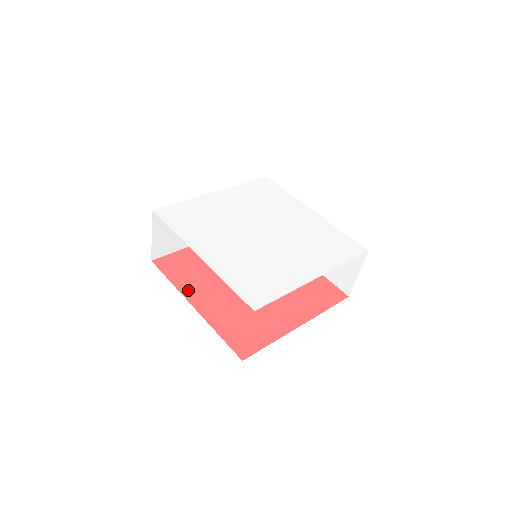
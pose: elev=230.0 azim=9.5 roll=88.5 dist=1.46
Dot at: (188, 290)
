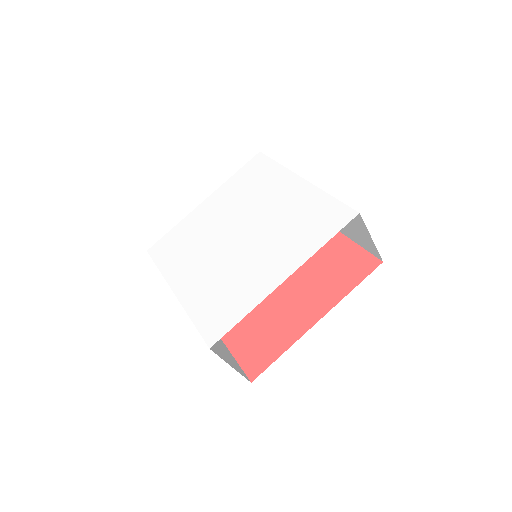
Dot at: occluded
